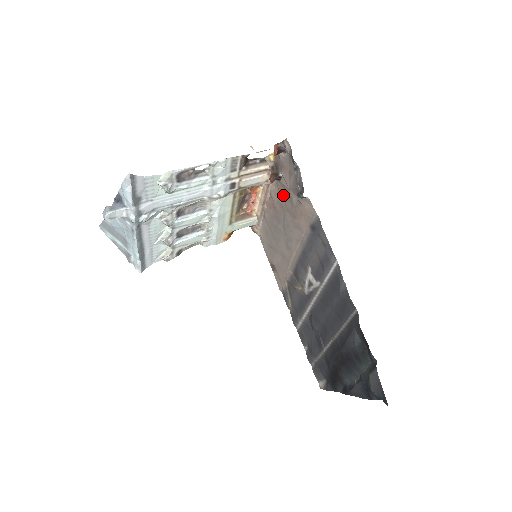
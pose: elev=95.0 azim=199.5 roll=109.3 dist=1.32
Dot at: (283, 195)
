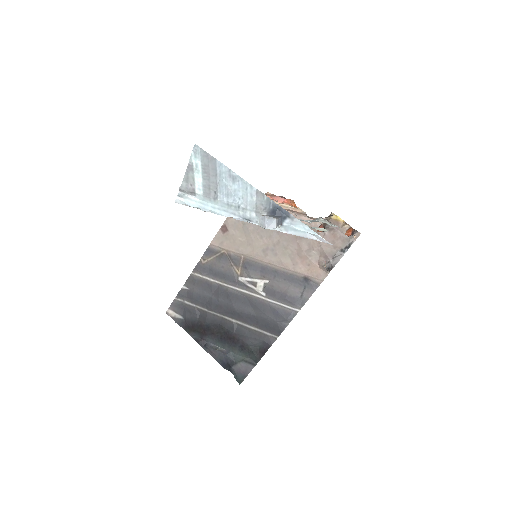
Dot at: occluded
